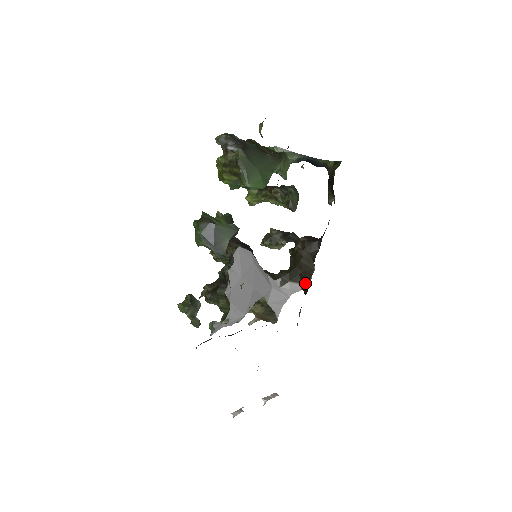
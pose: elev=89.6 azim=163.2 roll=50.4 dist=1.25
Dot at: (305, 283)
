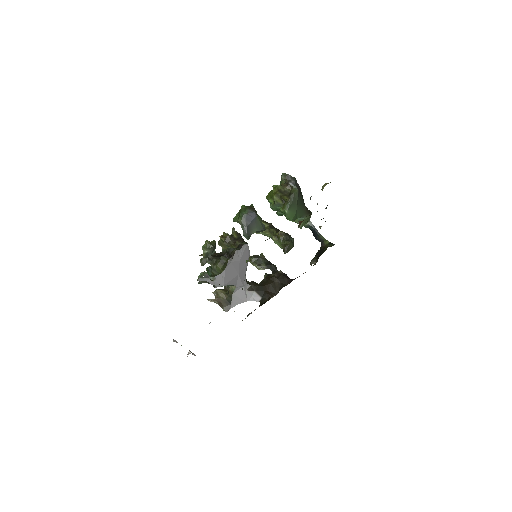
Dot at: (265, 299)
